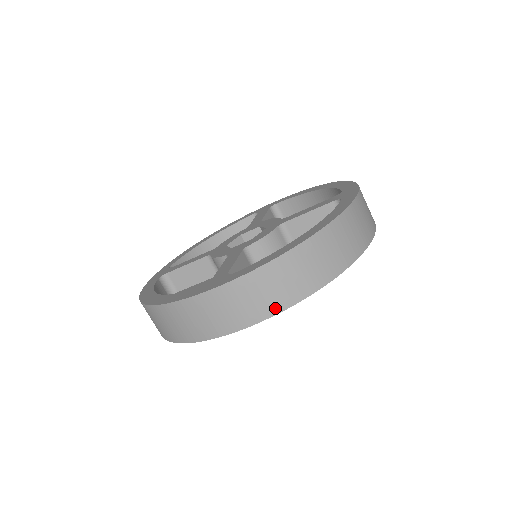
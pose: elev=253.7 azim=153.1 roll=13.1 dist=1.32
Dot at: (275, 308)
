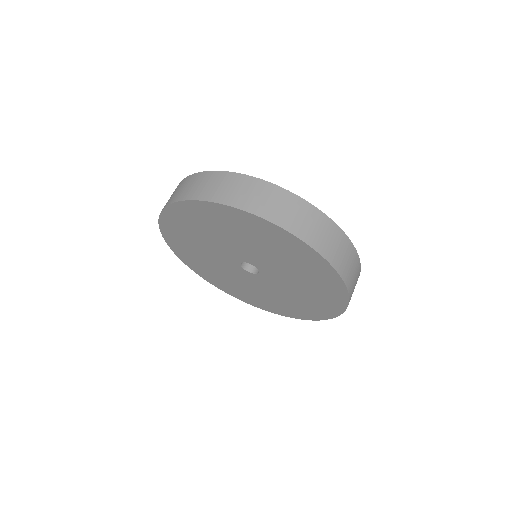
Dot at: (171, 201)
